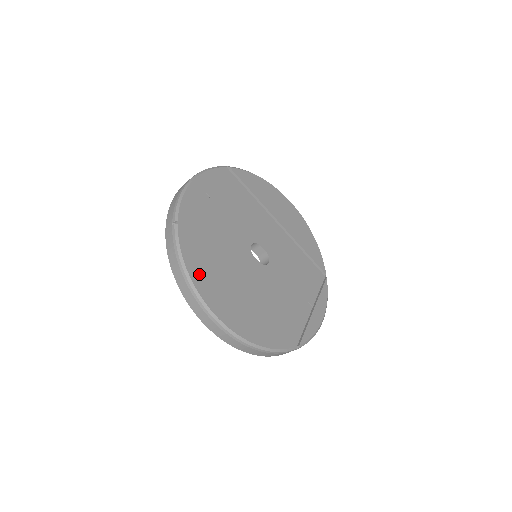
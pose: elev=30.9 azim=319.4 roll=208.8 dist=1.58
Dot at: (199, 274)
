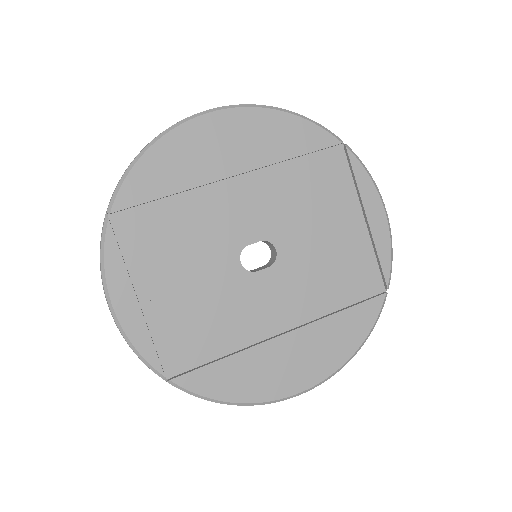
Dot at: (242, 387)
